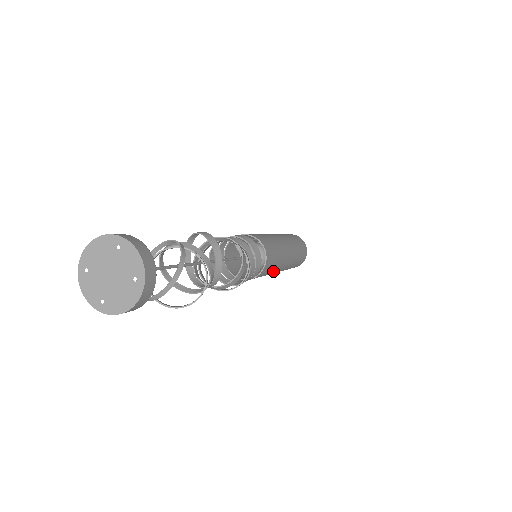
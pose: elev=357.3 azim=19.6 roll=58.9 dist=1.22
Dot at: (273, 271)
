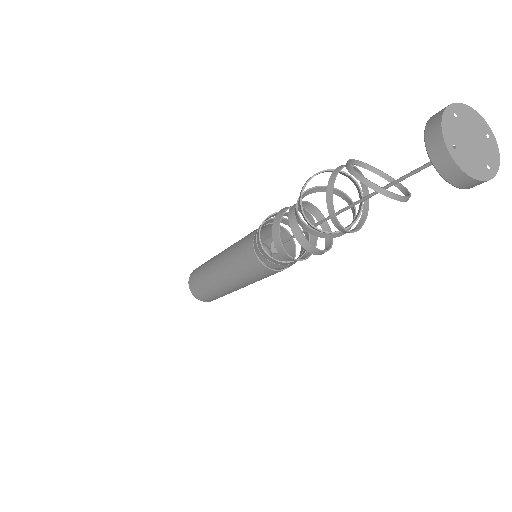
Dot at: (250, 281)
